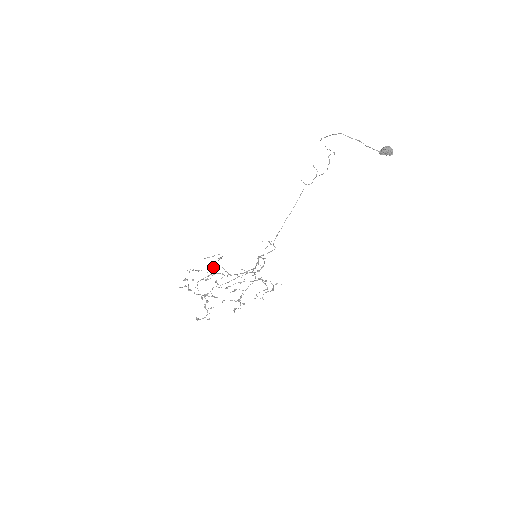
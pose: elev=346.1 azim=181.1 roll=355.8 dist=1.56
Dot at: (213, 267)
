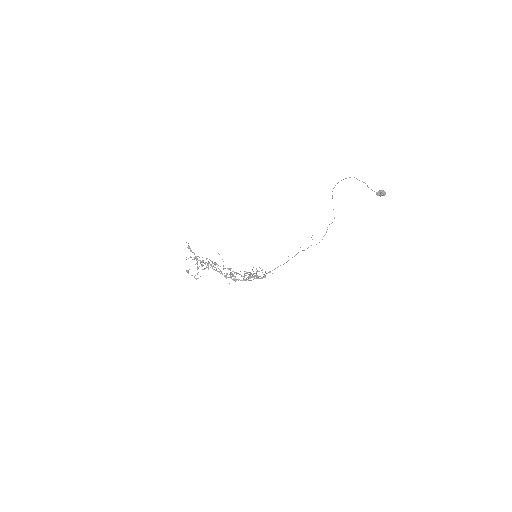
Dot at: (208, 266)
